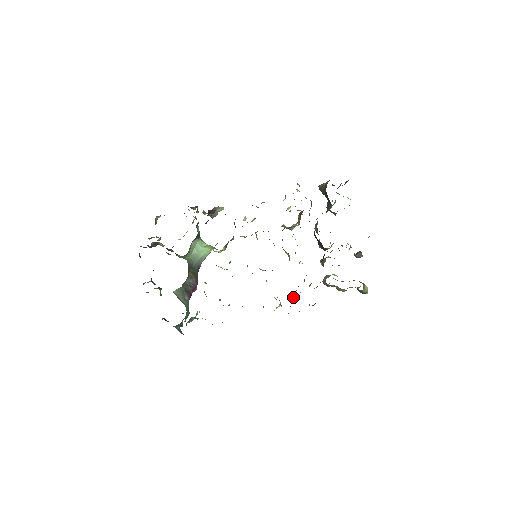
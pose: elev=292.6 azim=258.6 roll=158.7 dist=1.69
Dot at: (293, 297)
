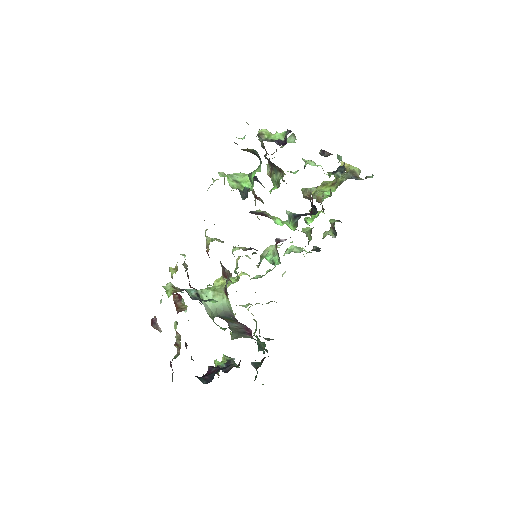
Dot at: occluded
